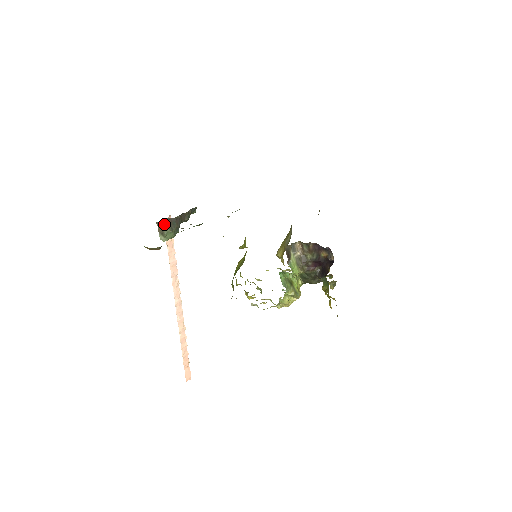
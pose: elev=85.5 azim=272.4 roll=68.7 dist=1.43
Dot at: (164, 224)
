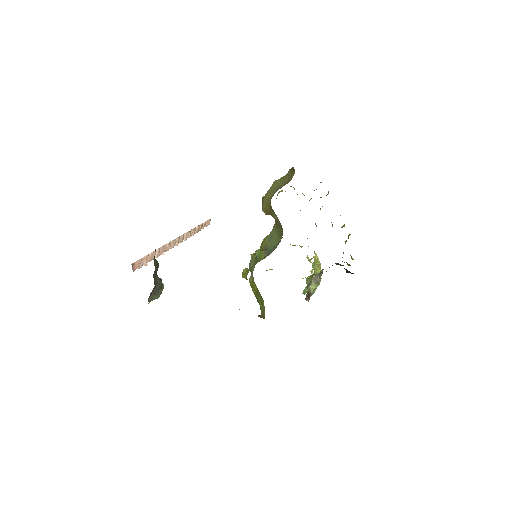
Dot at: (151, 299)
